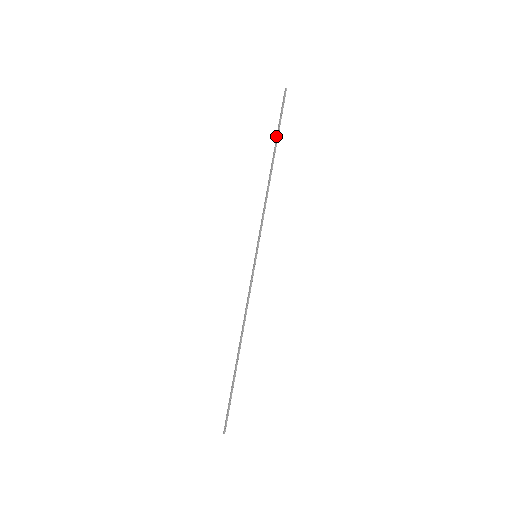
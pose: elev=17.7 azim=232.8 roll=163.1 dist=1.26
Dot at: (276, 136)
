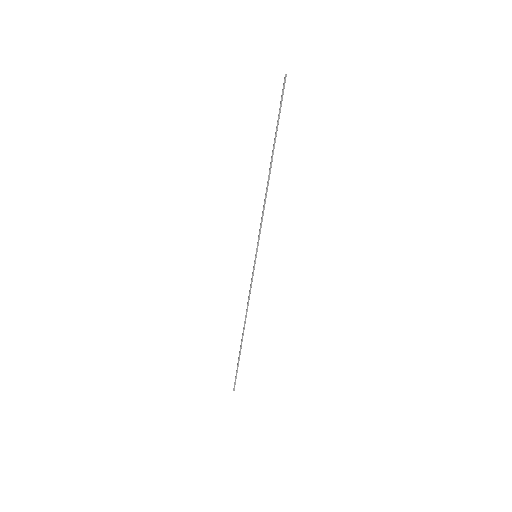
Dot at: (275, 133)
